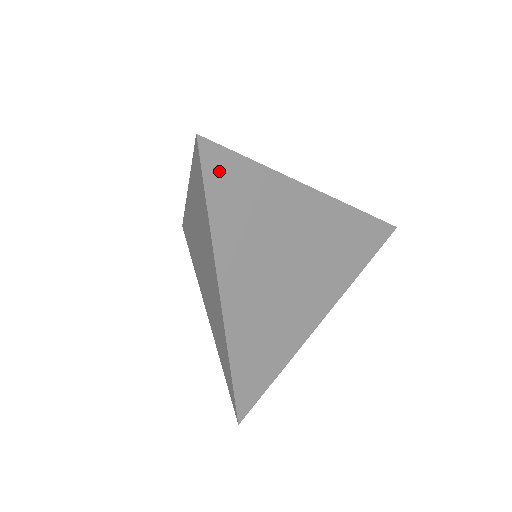
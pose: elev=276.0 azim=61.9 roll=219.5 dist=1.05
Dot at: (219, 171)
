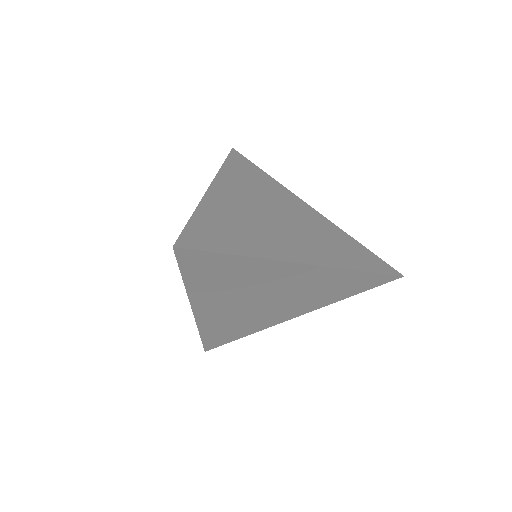
Dot at: (239, 160)
